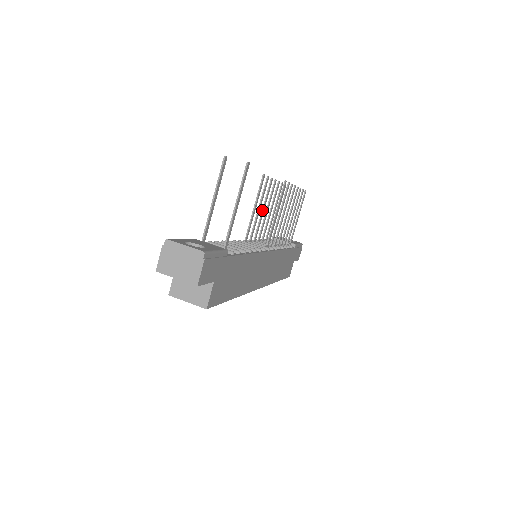
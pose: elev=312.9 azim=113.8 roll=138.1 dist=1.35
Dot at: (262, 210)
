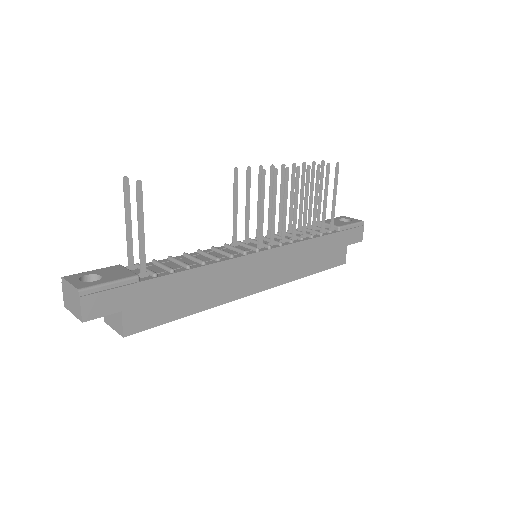
Dot at: (257, 204)
